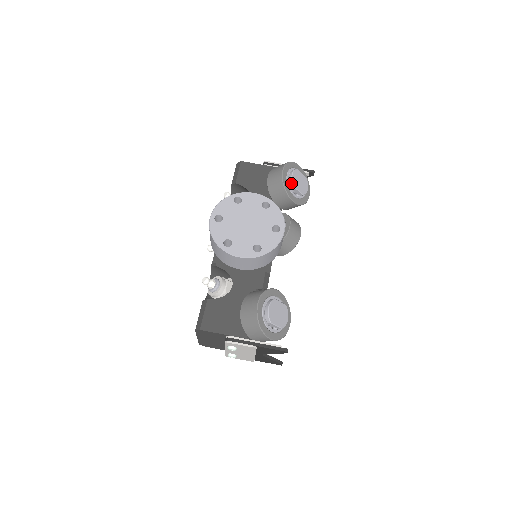
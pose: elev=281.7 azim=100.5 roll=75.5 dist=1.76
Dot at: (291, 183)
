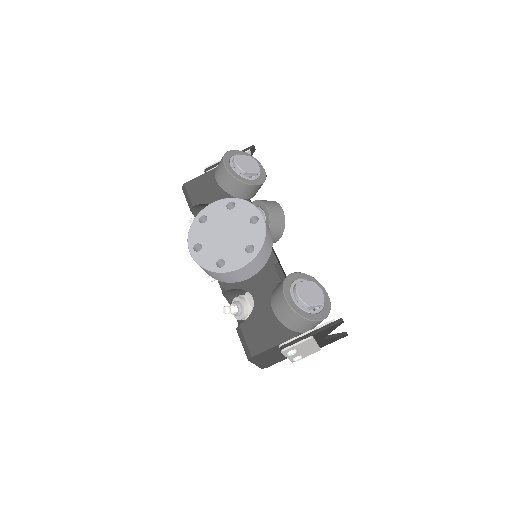
Dot at: (240, 170)
